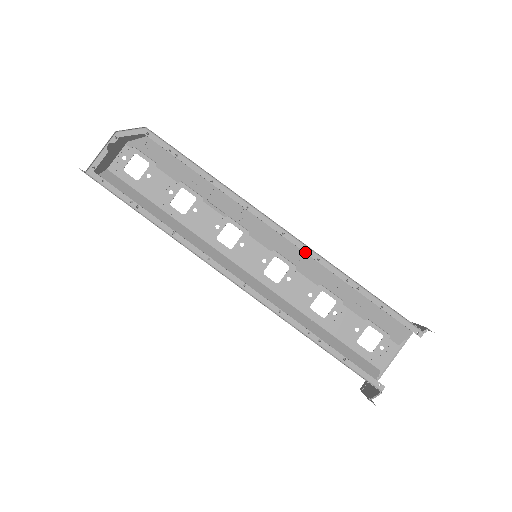
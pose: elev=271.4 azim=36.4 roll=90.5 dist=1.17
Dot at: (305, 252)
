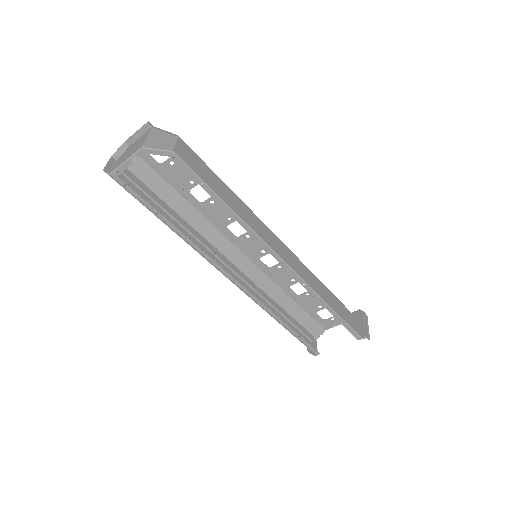
Dot at: (295, 278)
